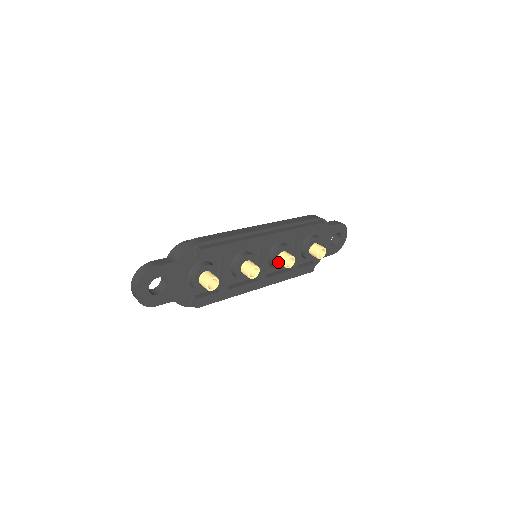
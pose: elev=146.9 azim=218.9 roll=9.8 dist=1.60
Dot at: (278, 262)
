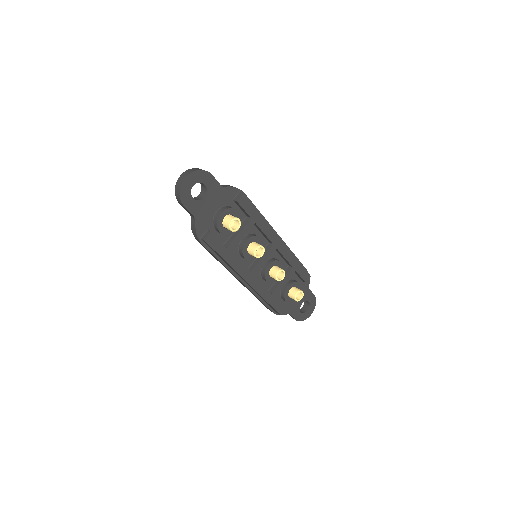
Dot at: (270, 272)
